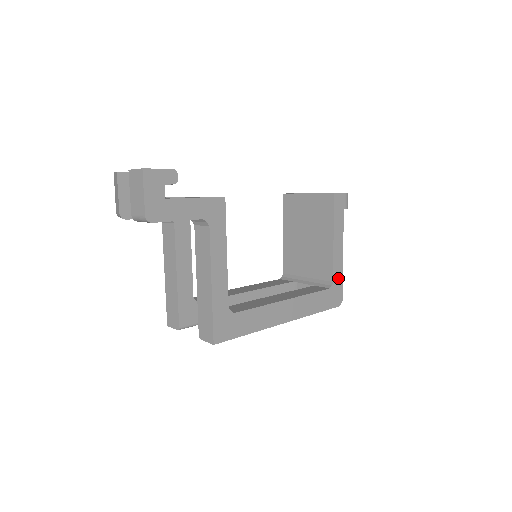
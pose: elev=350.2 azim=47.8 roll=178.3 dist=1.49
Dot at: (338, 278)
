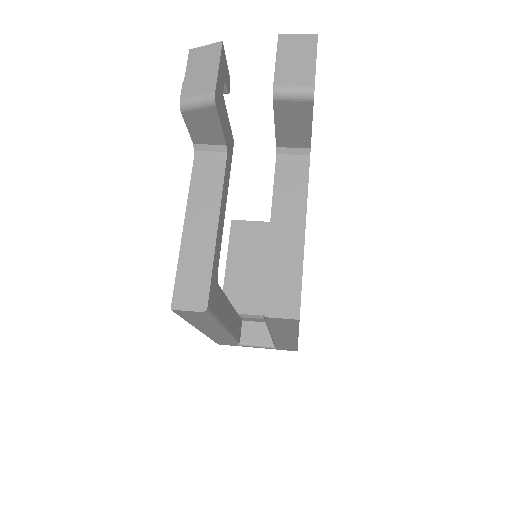
Dot at: occluded
